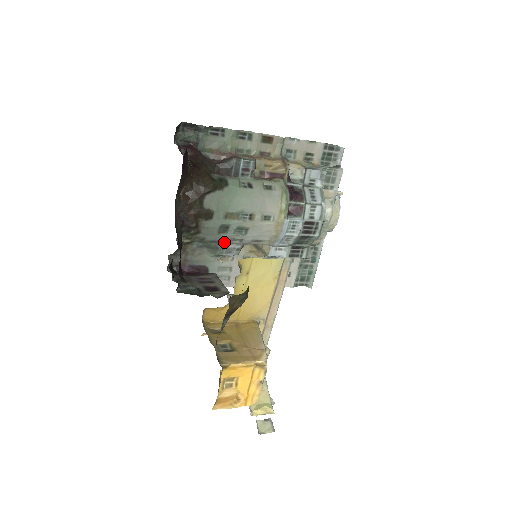
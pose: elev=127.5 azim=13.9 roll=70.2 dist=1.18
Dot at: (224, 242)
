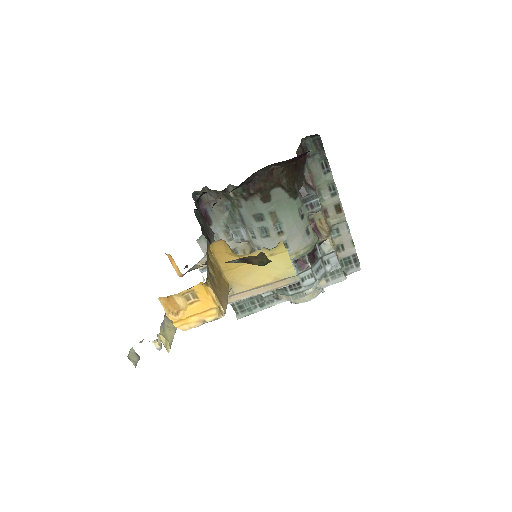
Dot at: (244, 224)
